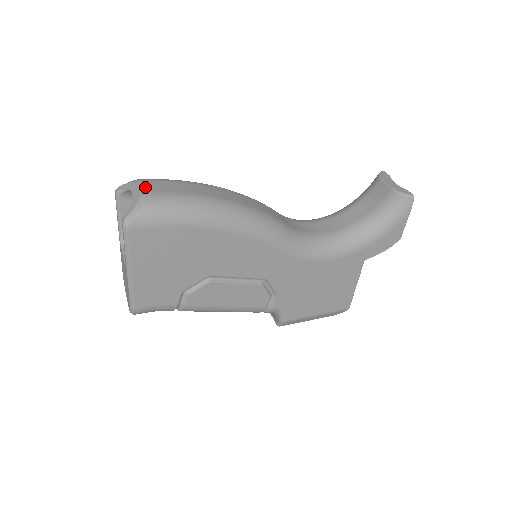
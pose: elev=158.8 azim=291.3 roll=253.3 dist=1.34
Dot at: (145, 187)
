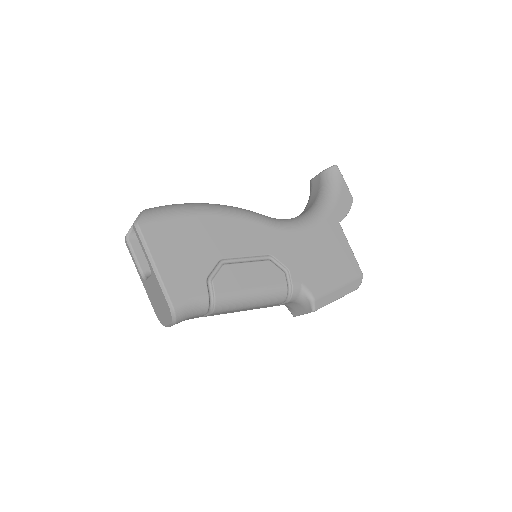
Dot at: occluded
